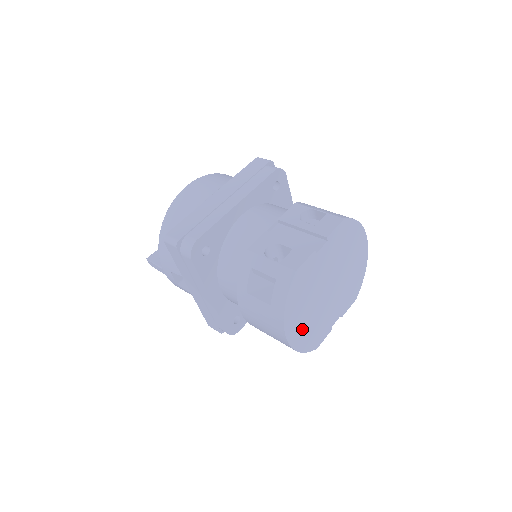
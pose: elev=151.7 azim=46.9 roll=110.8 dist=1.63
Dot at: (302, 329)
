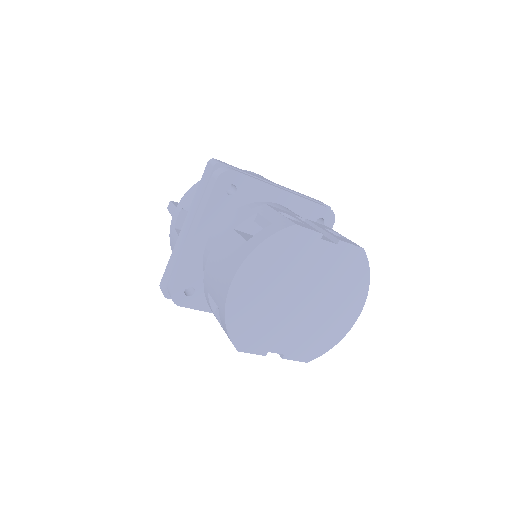
Dot at: (249, 299)
